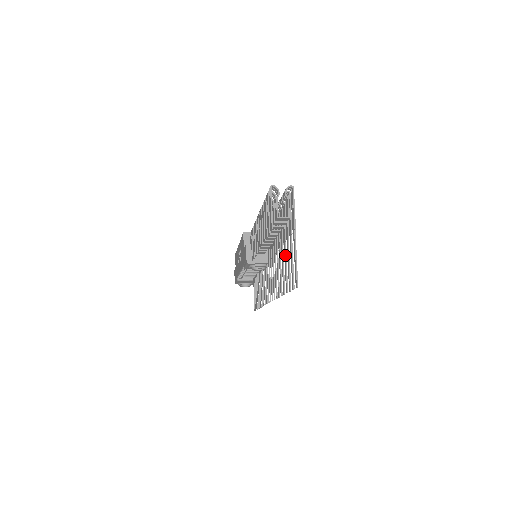
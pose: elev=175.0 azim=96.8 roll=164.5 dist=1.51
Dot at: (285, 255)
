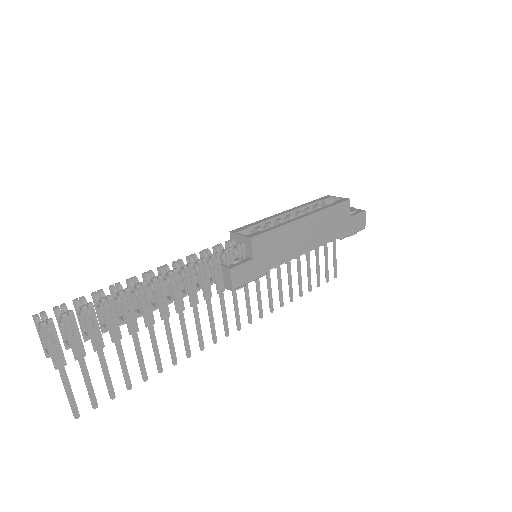
Dot at: (118, 355)
